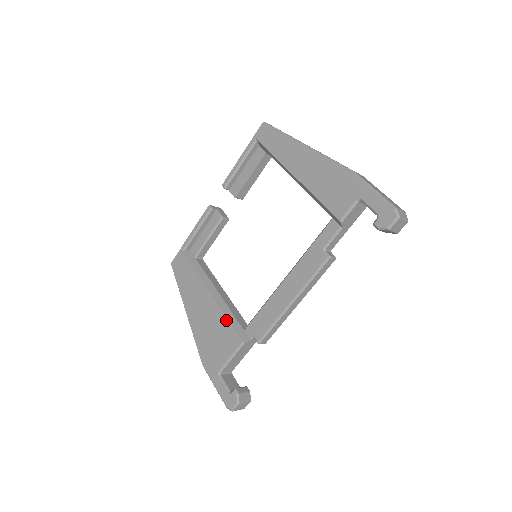
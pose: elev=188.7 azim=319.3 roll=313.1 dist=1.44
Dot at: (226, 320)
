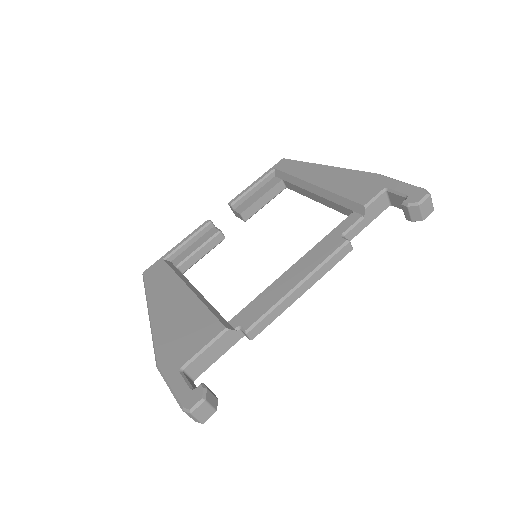
Dot at: (207, 310)
